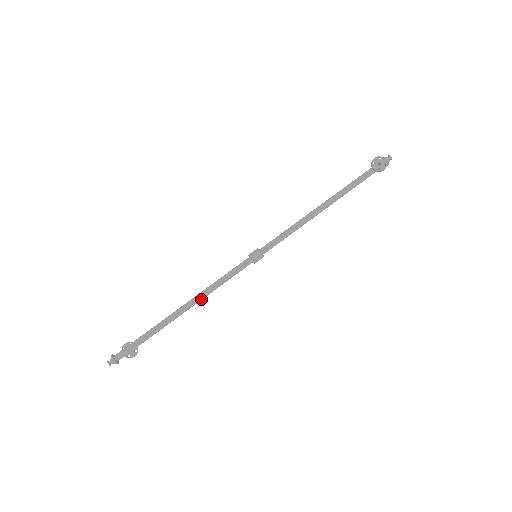
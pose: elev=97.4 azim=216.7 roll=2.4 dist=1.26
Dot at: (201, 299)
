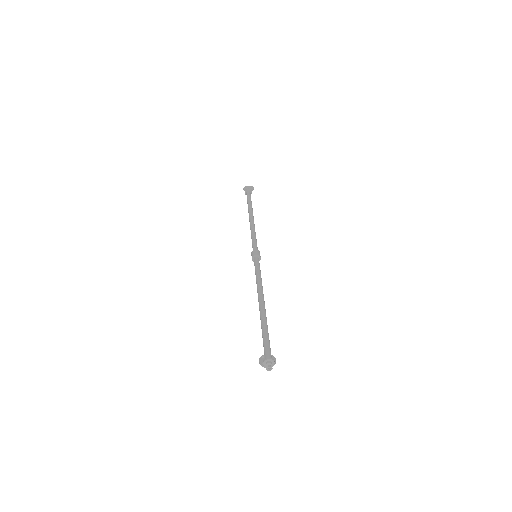
Dot at: (262, 291)
